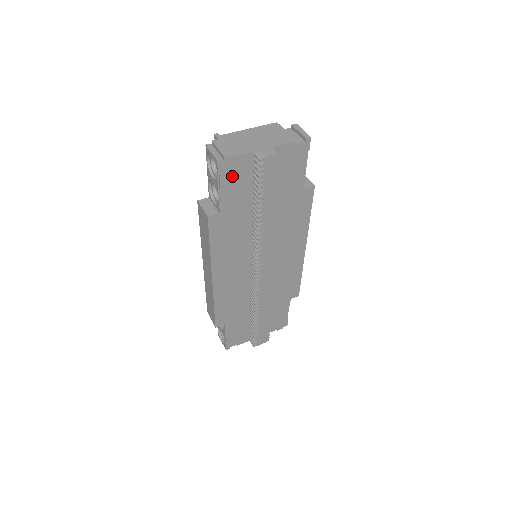
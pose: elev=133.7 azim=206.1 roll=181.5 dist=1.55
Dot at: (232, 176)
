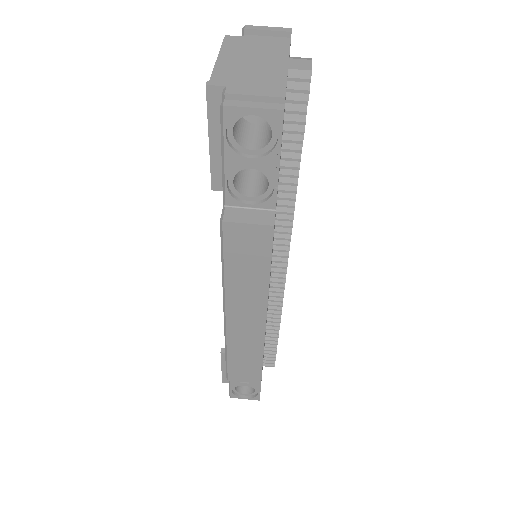
Dot at: (282, 133)
